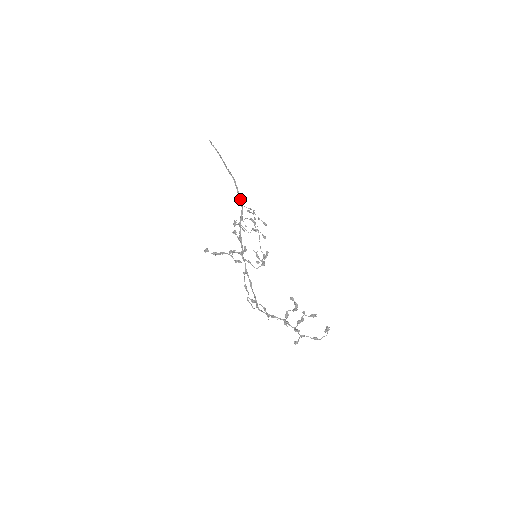
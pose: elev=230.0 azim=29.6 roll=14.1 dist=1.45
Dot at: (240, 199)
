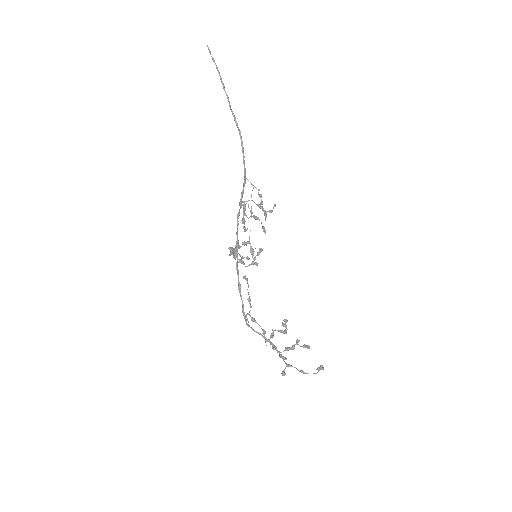
Dot at: occluded
